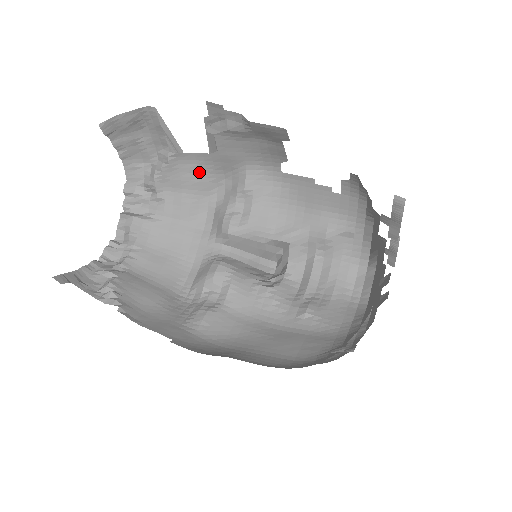
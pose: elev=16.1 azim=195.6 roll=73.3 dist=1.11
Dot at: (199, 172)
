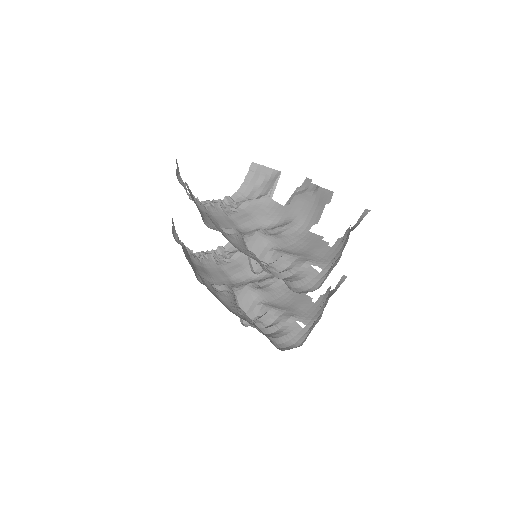
Dot at: (268, 213)
